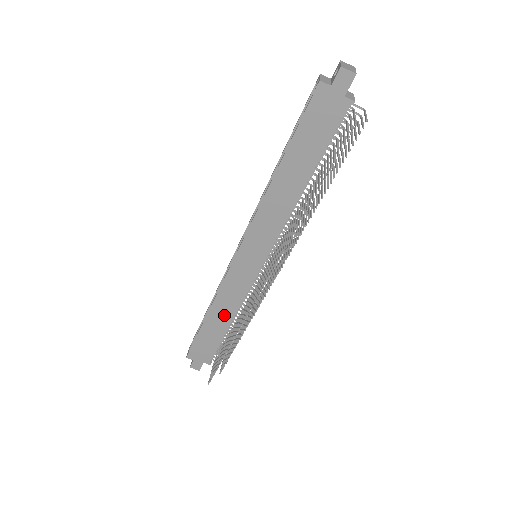
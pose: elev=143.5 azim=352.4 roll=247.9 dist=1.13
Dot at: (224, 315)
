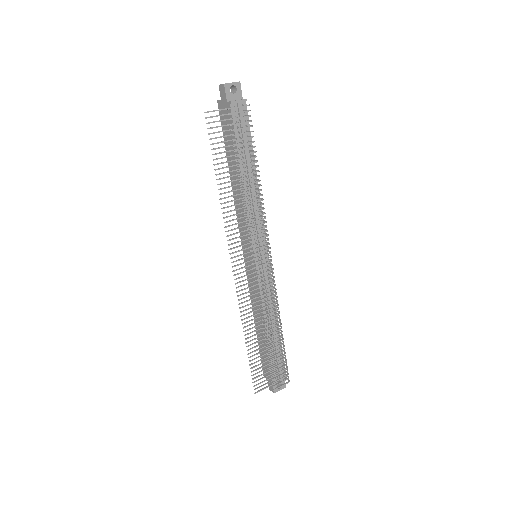
Dot at: (261, 322)
